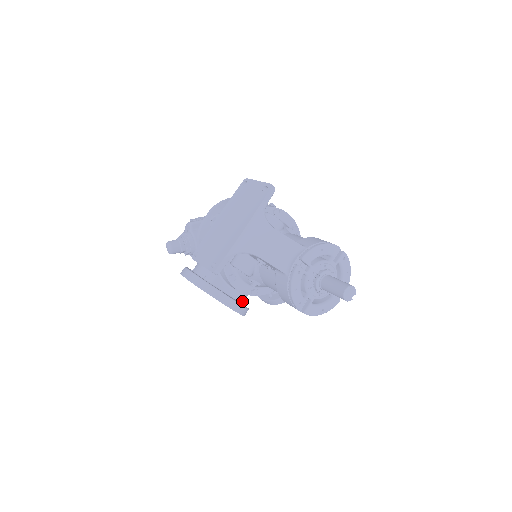
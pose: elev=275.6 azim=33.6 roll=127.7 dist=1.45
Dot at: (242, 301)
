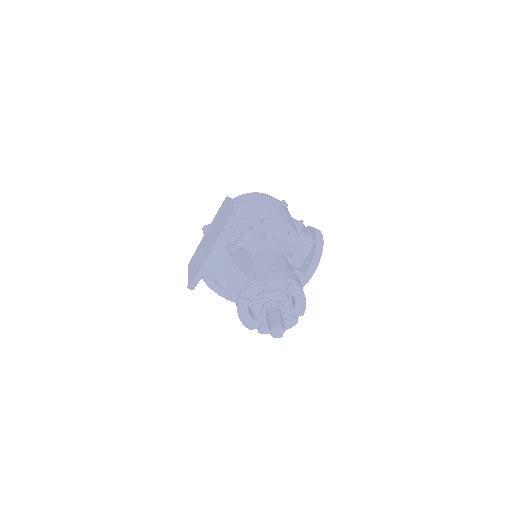
Dot at: occluded
